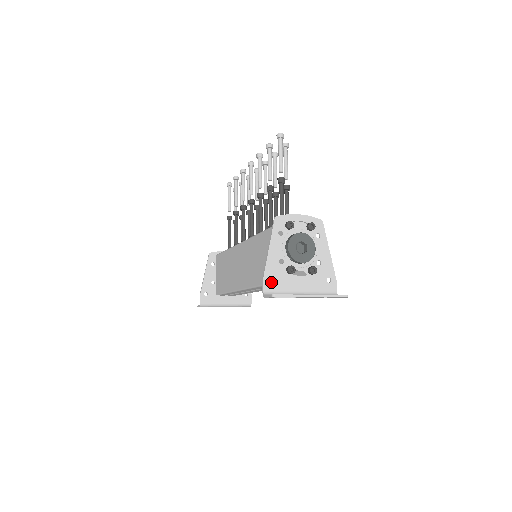
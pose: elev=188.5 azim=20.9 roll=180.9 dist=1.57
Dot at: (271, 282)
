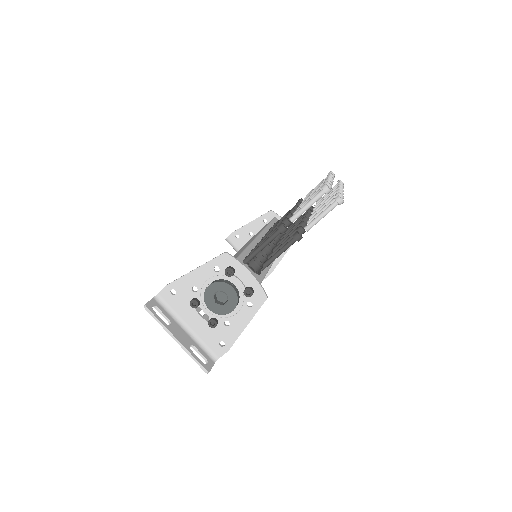
Dot at: (171, 294)
